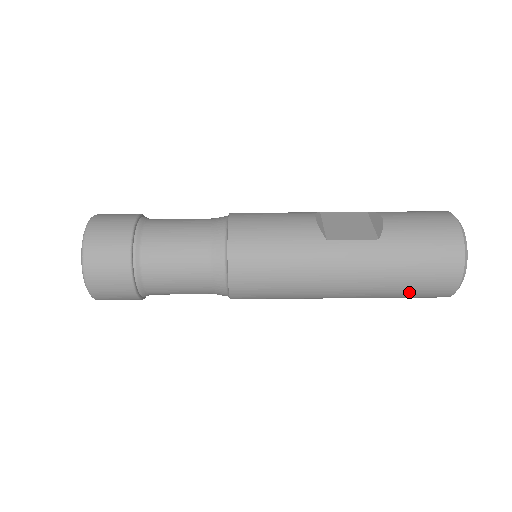
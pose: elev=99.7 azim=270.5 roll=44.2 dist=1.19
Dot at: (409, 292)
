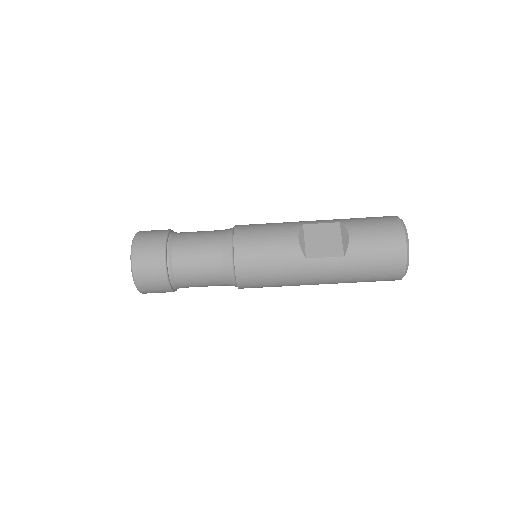
Dot at: occluded
